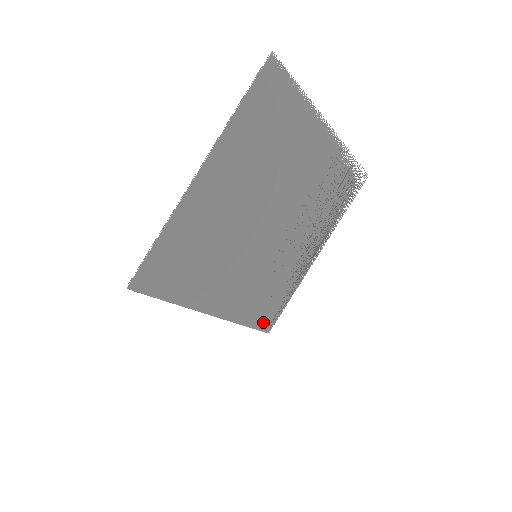
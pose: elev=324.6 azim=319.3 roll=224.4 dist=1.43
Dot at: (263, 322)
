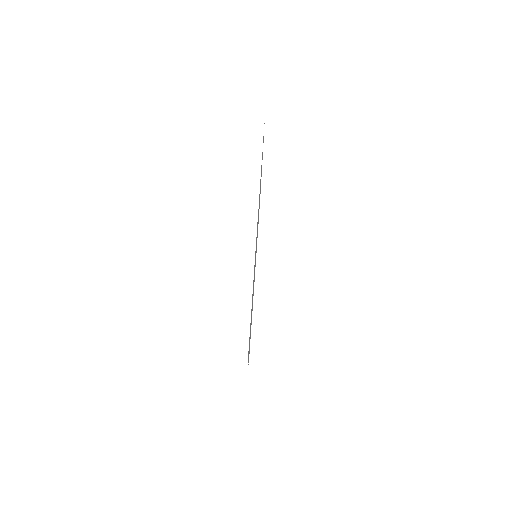
Dot at: occluded
